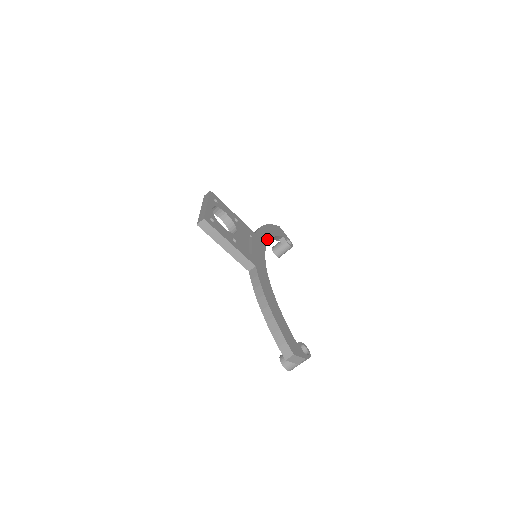
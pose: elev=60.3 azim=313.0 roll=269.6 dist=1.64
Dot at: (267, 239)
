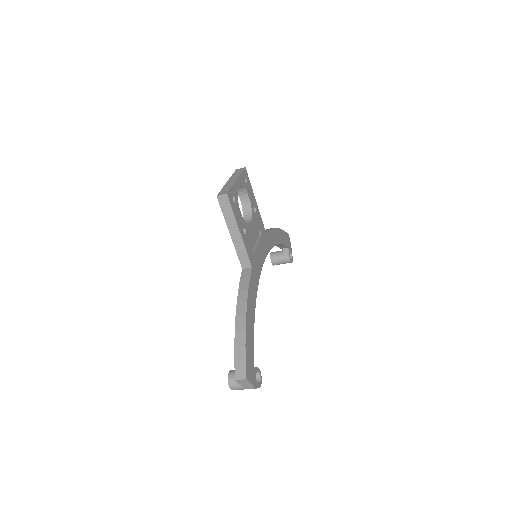
Dot at: (274, 243)
